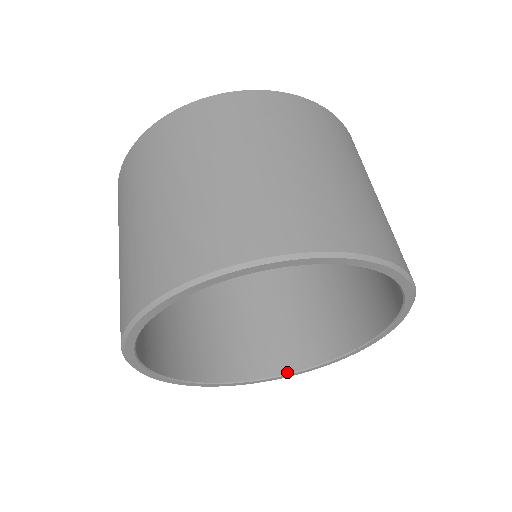
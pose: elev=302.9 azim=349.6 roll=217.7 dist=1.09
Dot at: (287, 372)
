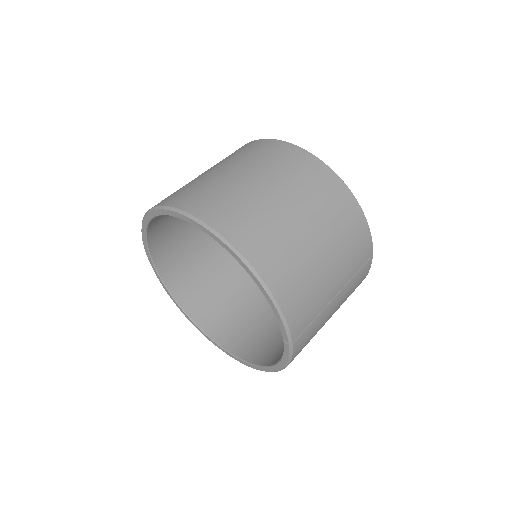
Dot at: (271, 364)
